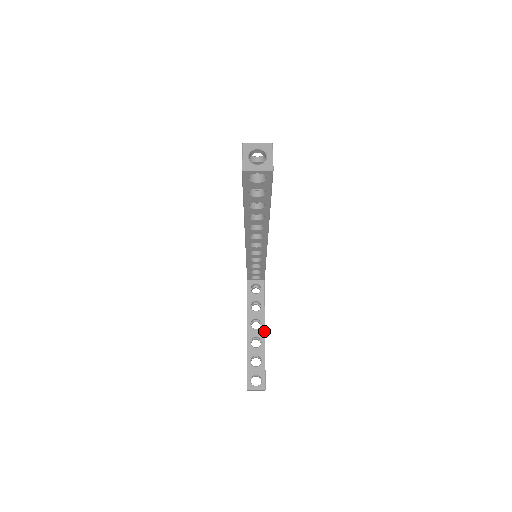
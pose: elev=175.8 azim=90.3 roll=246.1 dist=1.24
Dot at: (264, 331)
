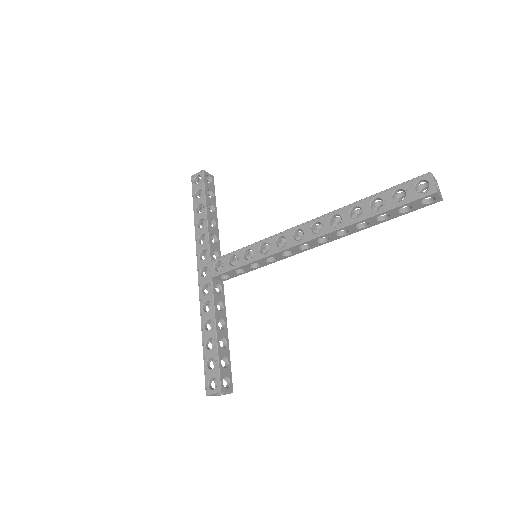
Dot at: occluded
